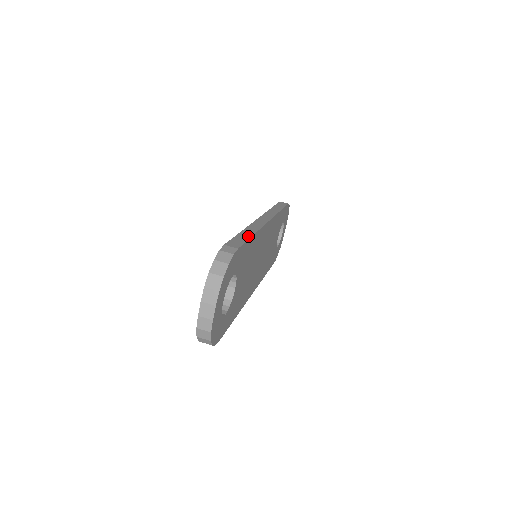
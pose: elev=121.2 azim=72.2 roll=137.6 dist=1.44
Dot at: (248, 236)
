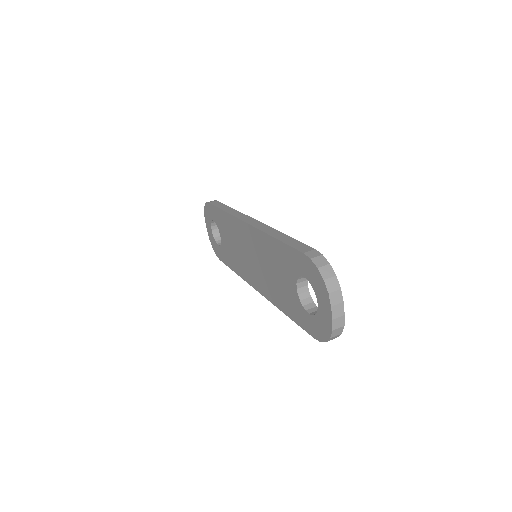
Dot at: (289, 238)
